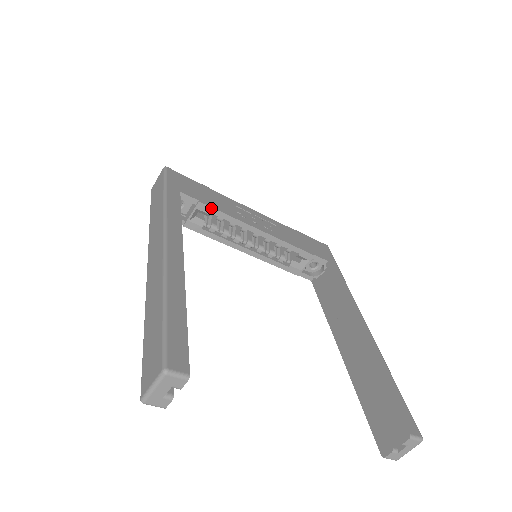
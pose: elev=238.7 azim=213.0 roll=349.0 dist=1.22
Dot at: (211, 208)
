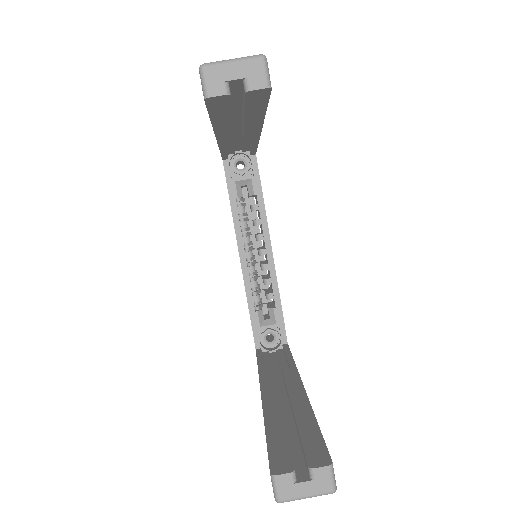
Dot at: (261, 190)
